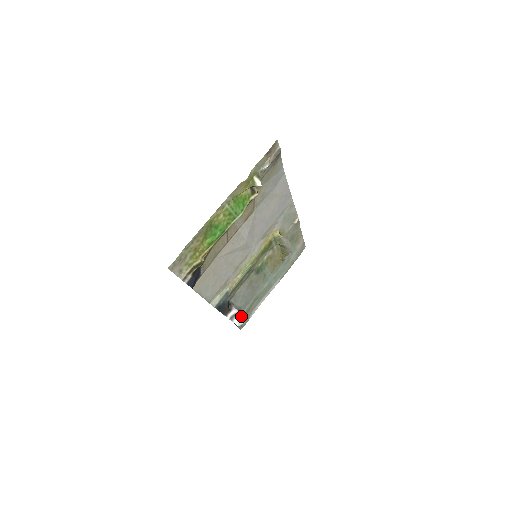
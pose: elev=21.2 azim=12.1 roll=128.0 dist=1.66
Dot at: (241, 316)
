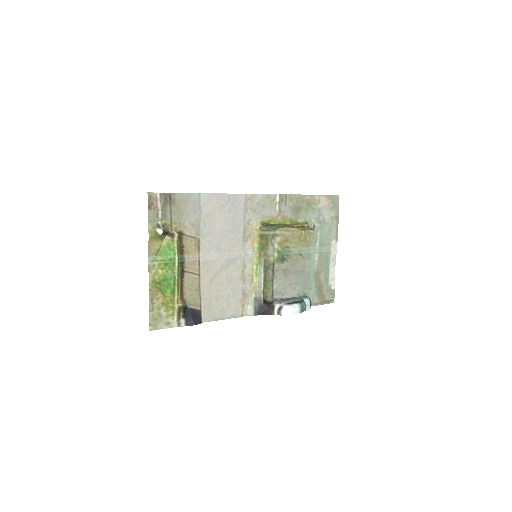
Dot at: (288, 306)
